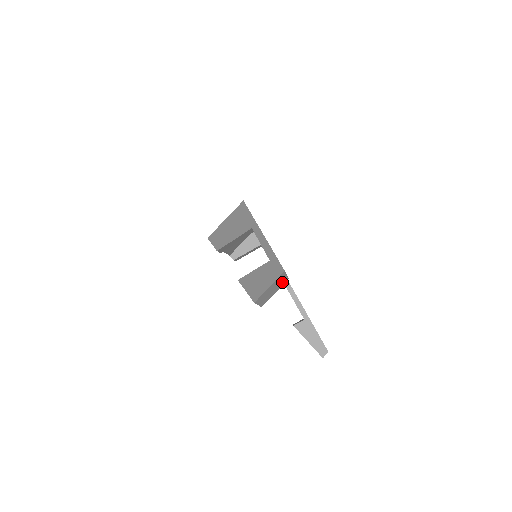
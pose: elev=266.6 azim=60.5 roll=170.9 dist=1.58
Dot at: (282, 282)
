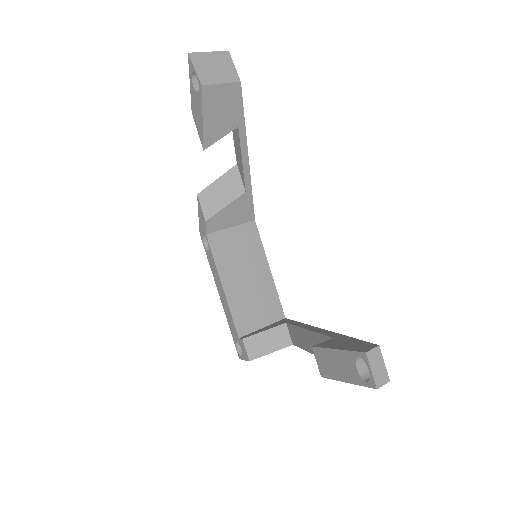
Dot at: (230, 75)
